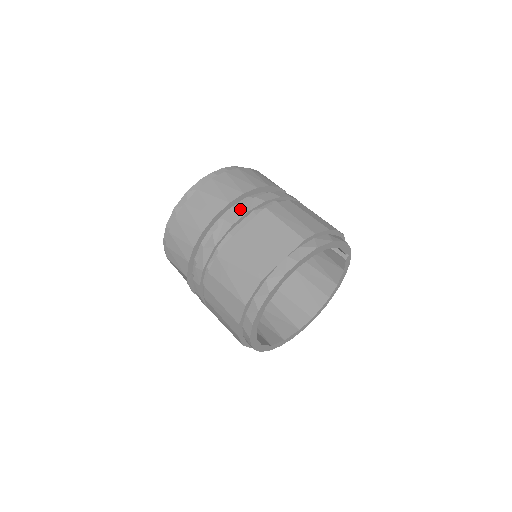
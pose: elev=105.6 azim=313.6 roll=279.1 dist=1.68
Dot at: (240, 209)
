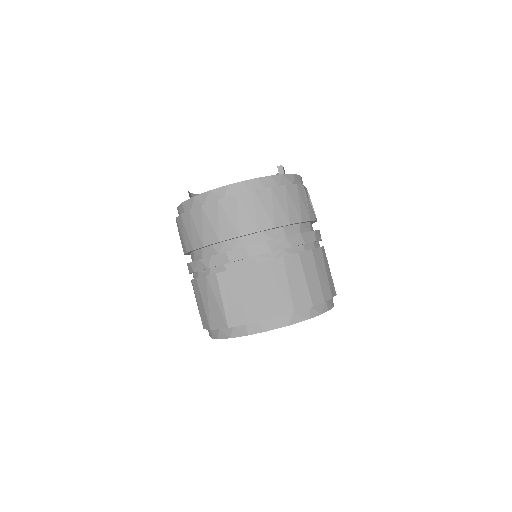
Dot at: (244, 250)
